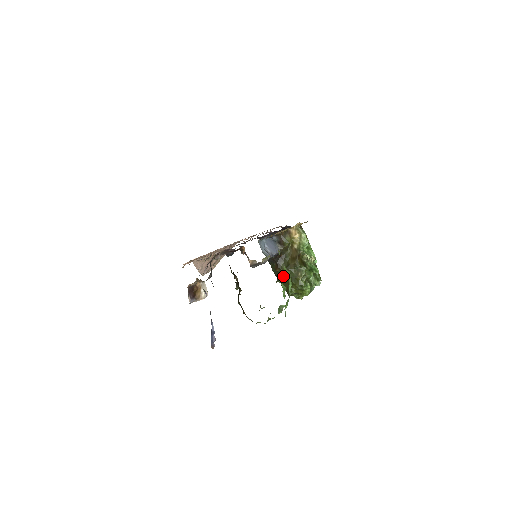
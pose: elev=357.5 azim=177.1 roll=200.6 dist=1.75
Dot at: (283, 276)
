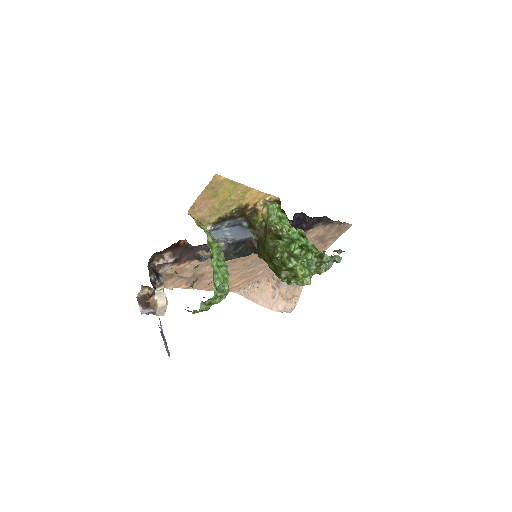
Dot at: (267, 262)
